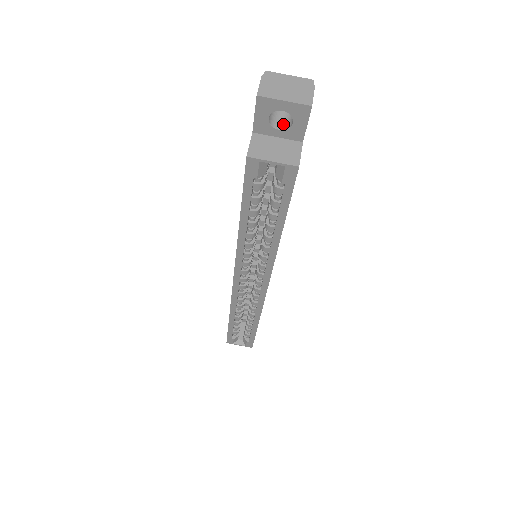
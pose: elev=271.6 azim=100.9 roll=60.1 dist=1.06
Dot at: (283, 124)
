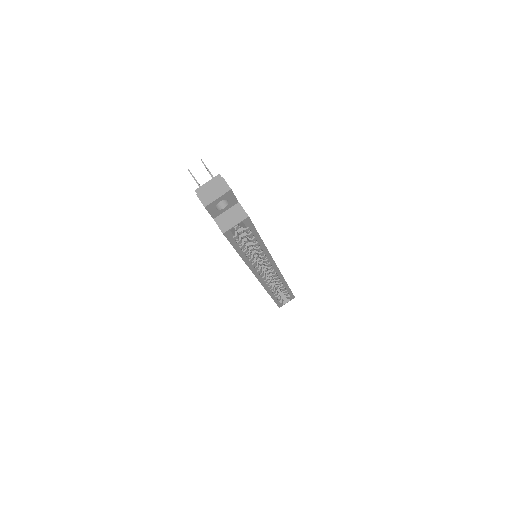
Dot at: (223, 203)
